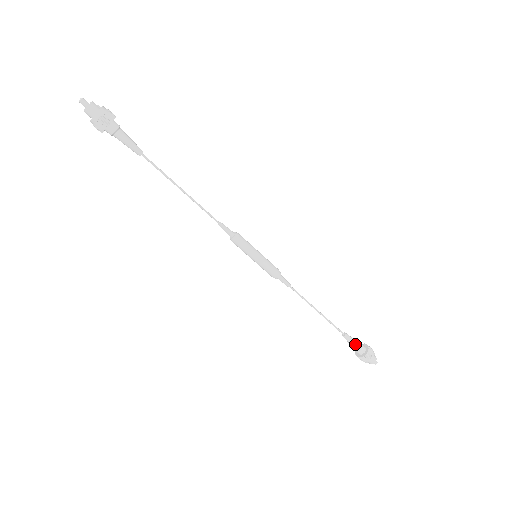
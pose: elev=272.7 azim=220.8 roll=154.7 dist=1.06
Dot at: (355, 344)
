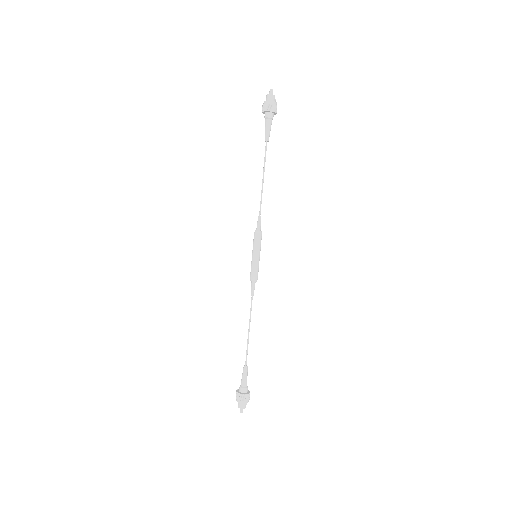
Dot at: (244, 380)
